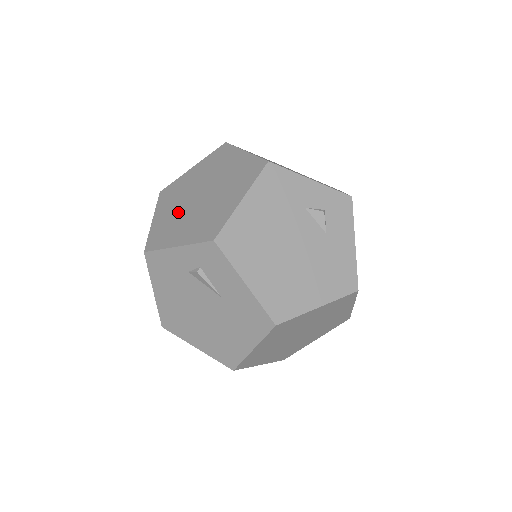
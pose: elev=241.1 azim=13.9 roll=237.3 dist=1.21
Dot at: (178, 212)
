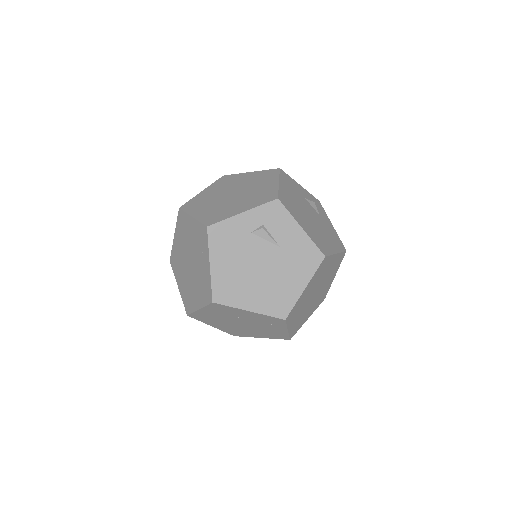
Dot at: (219, 205)
